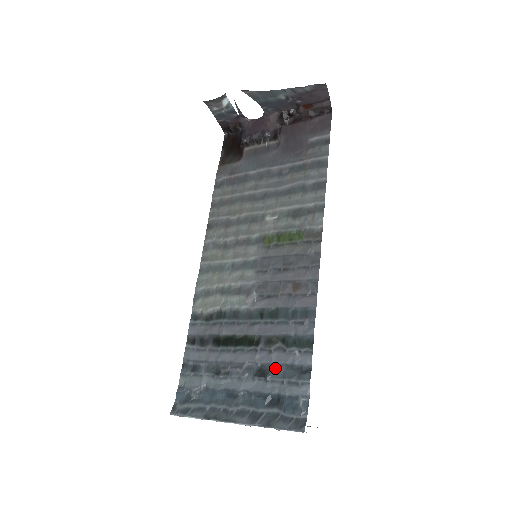
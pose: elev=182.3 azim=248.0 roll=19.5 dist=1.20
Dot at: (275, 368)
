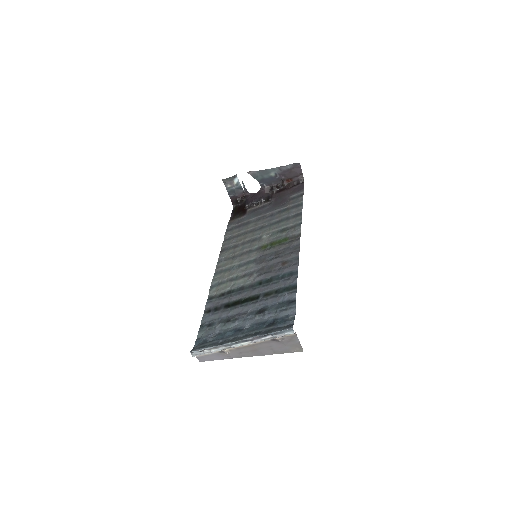
Dot at: (271, 307)
